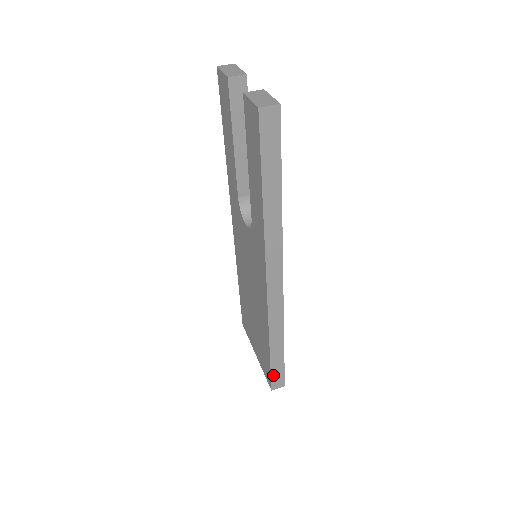
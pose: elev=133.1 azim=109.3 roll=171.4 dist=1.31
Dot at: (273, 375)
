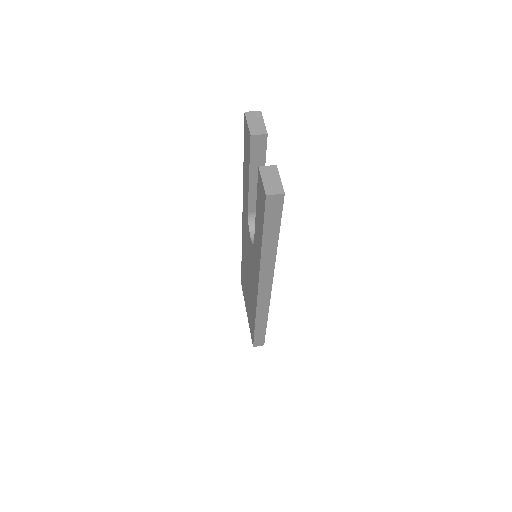
Dot at: (256, 339)
